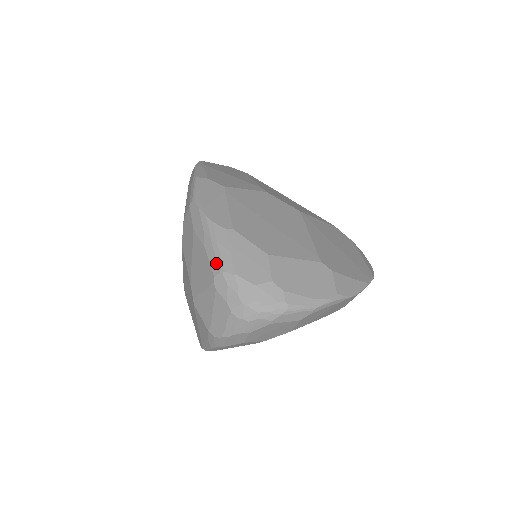
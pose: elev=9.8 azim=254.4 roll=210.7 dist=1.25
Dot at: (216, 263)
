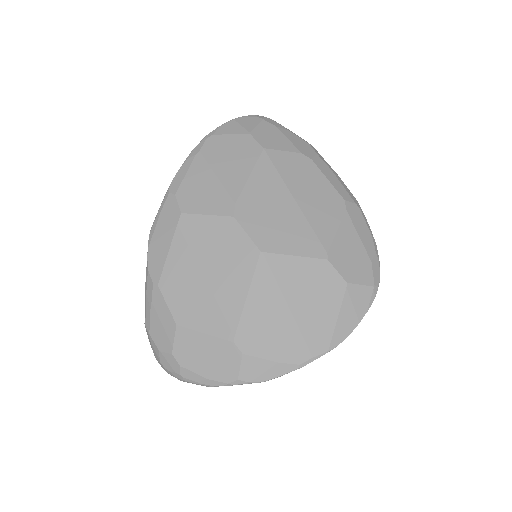
Dot at: occluded
